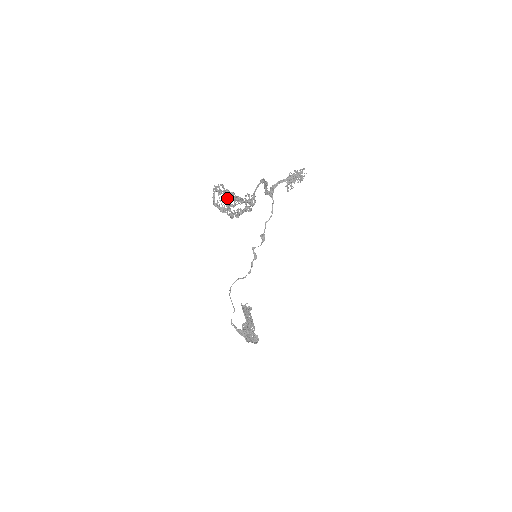
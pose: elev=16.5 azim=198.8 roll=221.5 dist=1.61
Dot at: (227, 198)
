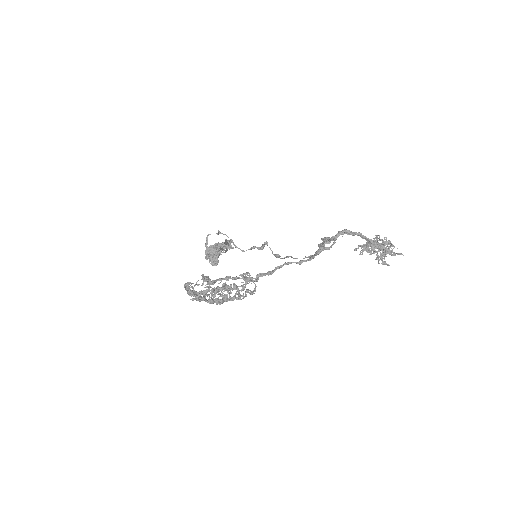
Dot at: (214, 282)
